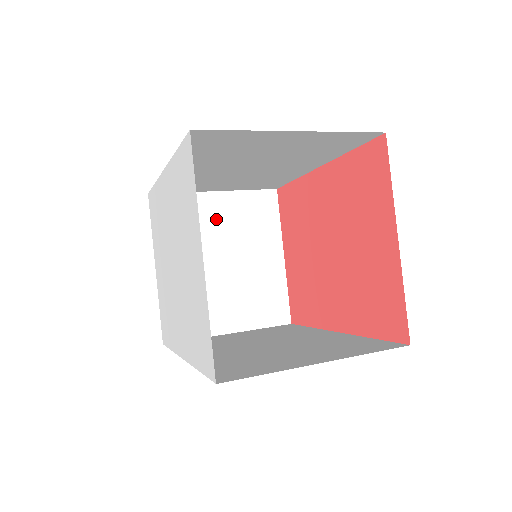
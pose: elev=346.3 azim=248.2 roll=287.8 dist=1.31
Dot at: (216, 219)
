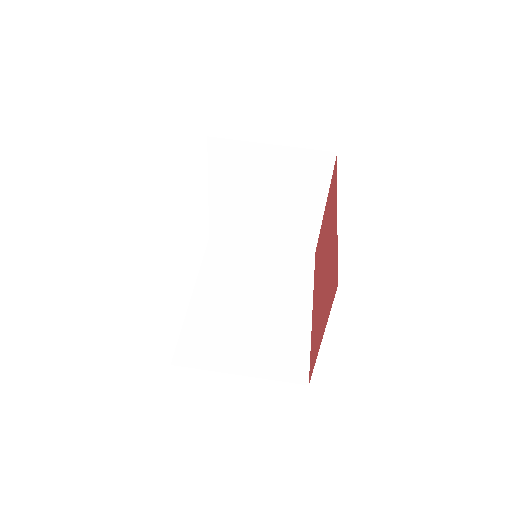
Dot at: (267, 167)
